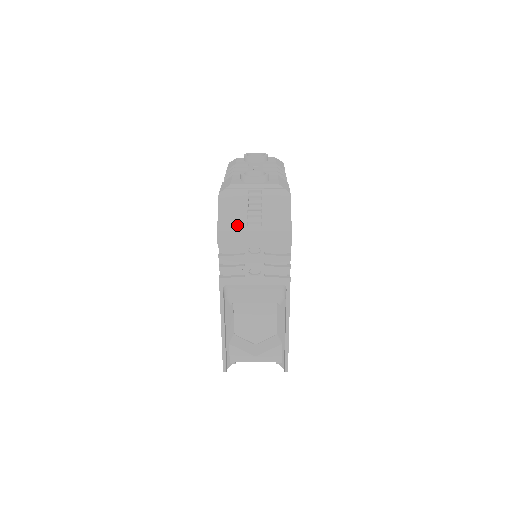
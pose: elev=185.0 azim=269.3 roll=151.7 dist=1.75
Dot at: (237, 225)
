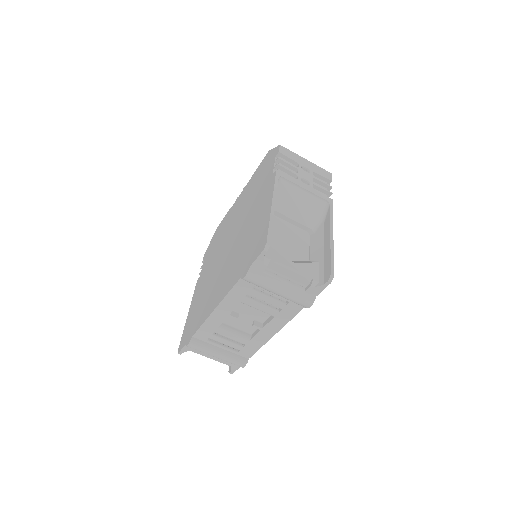
Dot at: occluded
